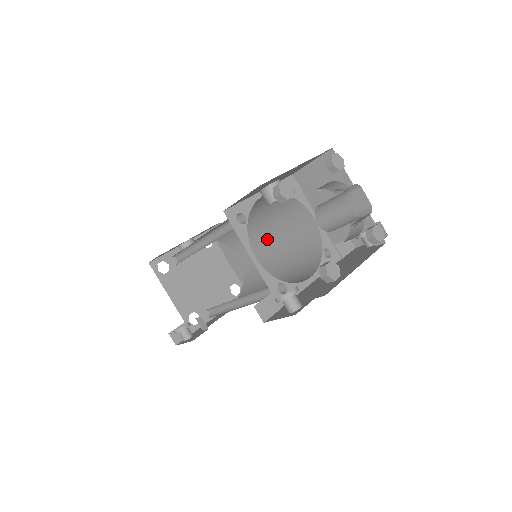
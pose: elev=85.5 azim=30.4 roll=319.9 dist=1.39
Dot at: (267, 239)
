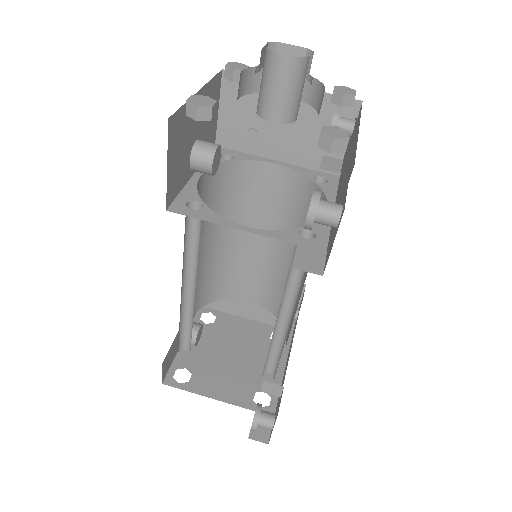
Dot at: (255, 244)
